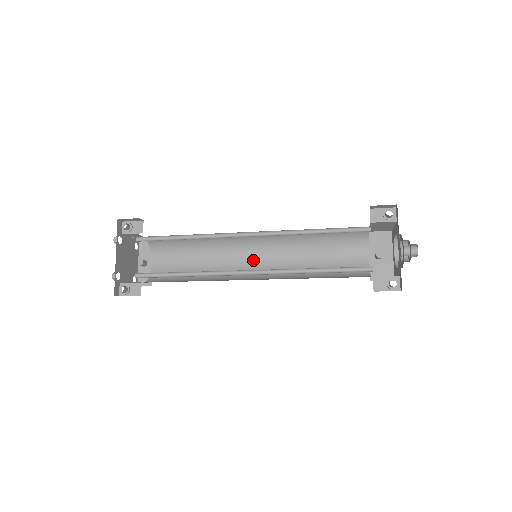
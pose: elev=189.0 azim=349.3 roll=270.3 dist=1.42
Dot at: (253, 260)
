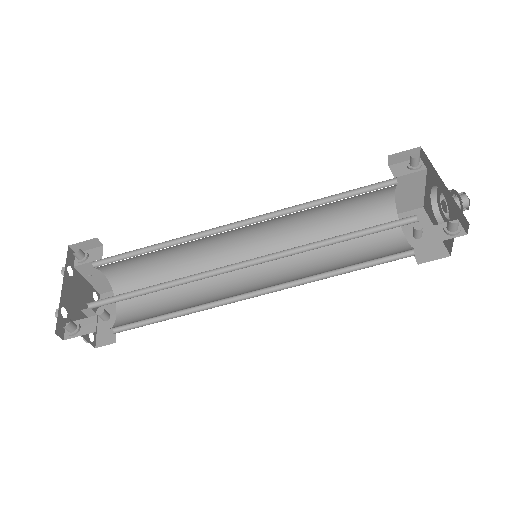
Dot at: (253, 278)
